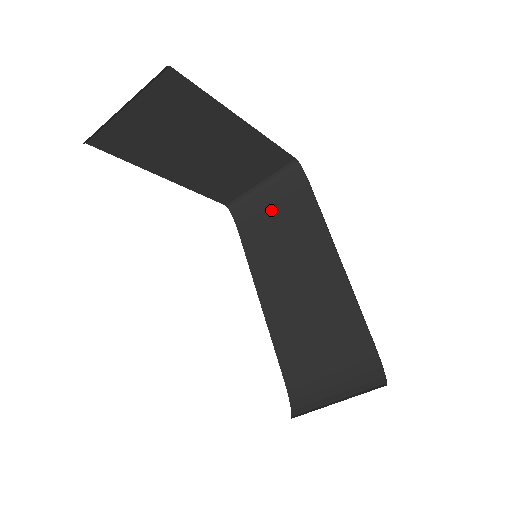
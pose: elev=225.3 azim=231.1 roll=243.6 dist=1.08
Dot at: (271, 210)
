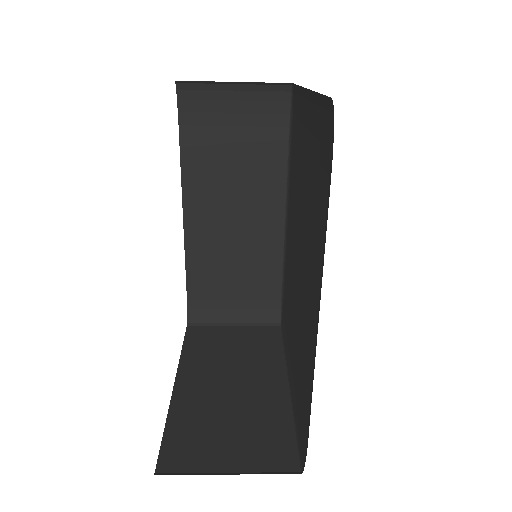
Dot at: (232, 119)
